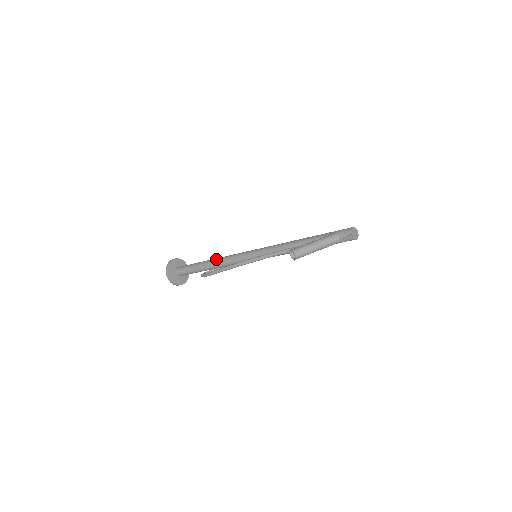
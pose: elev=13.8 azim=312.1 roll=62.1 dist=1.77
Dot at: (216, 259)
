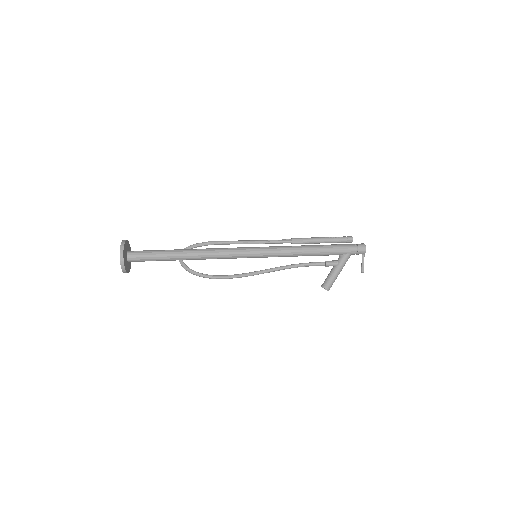
Dot at: (199, 258)
